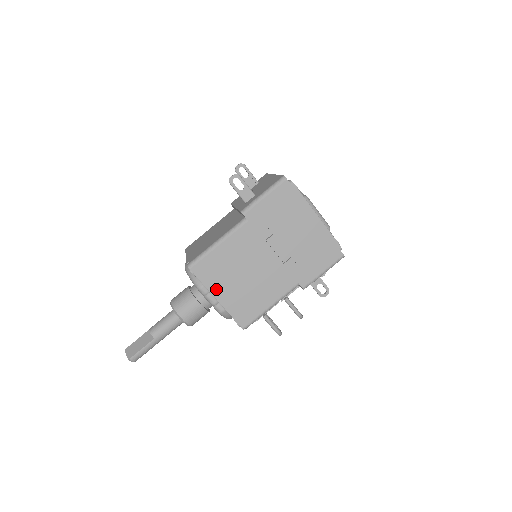
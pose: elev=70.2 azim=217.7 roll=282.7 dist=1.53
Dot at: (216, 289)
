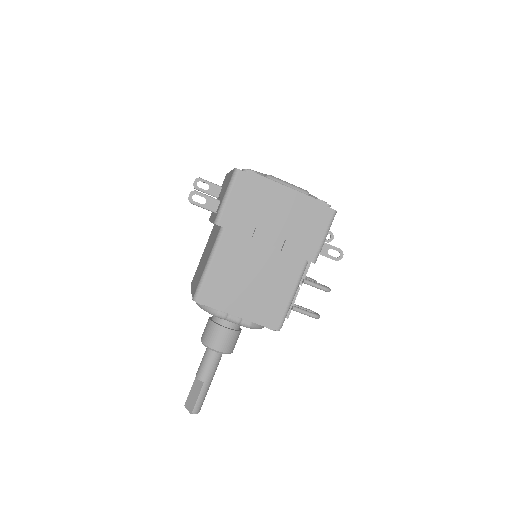
Dot at: (231, 308)
